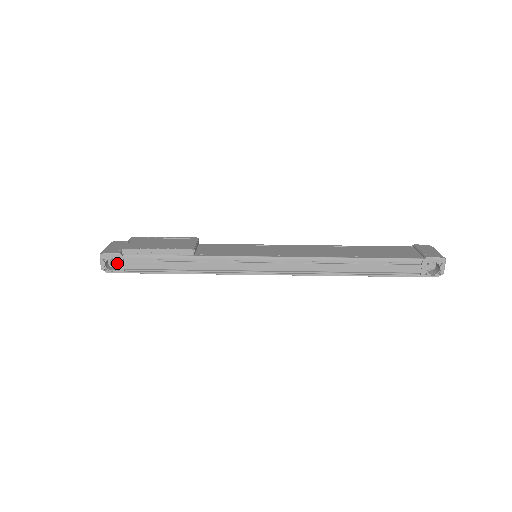
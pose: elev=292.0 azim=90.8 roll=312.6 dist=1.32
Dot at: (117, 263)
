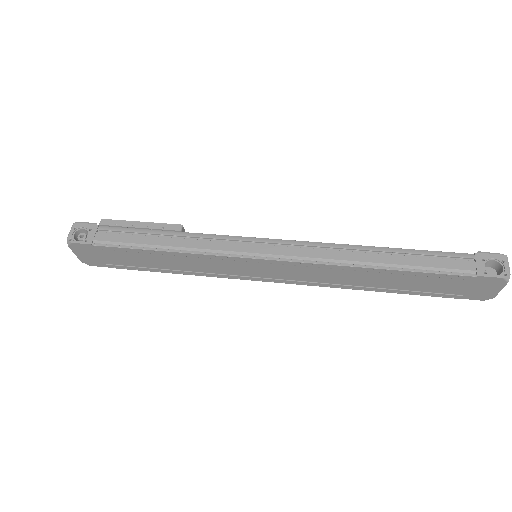
Dot at: (88, 234)
